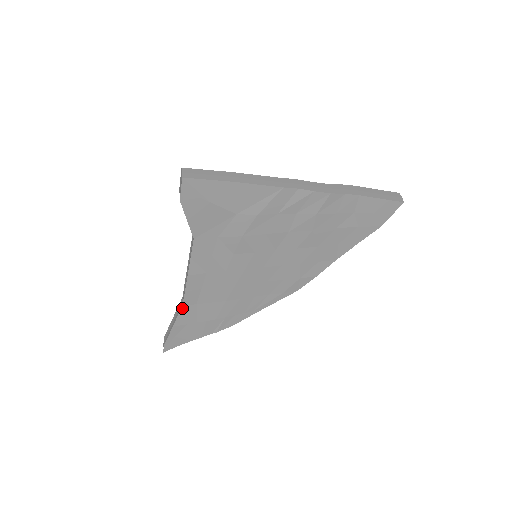
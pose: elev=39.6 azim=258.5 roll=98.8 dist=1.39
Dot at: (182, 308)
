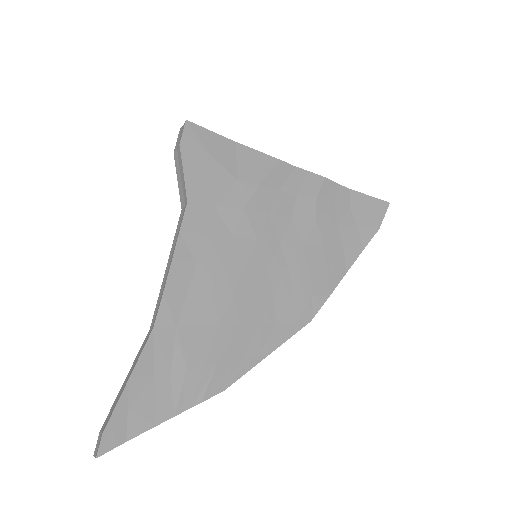
Dot at: (152, 333)
